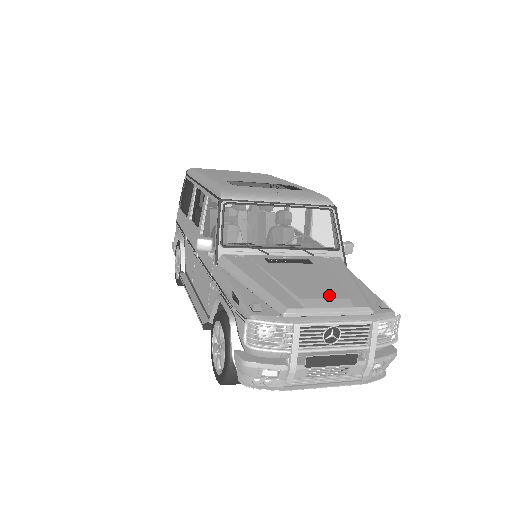
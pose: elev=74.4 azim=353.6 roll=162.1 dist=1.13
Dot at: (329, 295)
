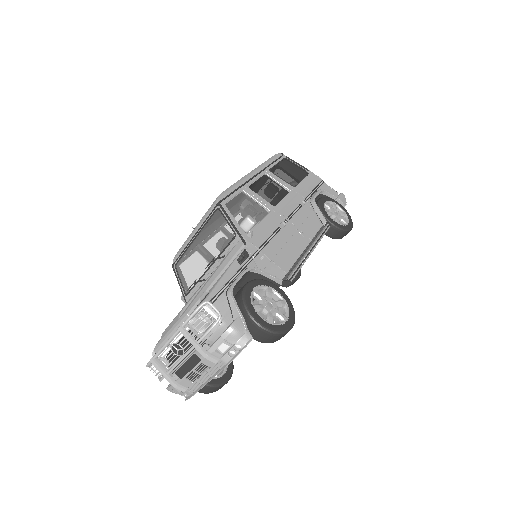
Dot at: (176, 316)
